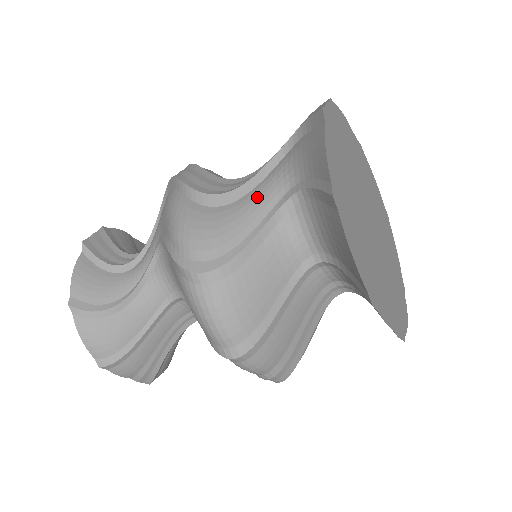
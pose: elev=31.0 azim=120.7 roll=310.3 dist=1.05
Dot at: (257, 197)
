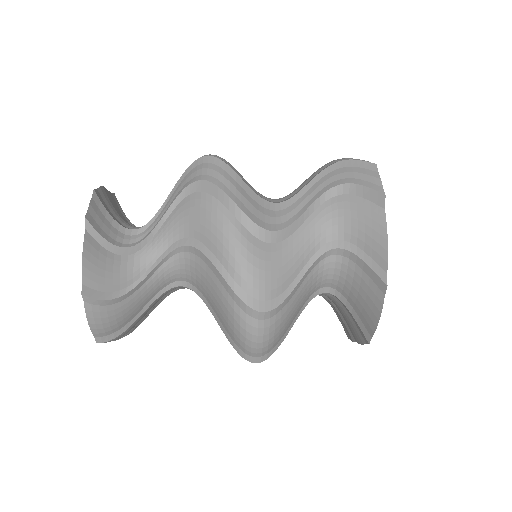
Dot at: (304, 240)
